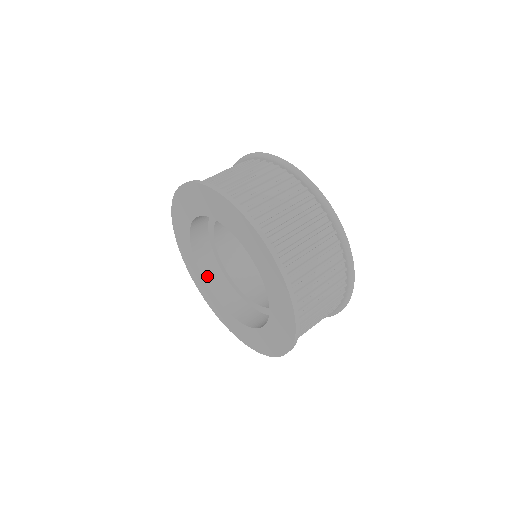
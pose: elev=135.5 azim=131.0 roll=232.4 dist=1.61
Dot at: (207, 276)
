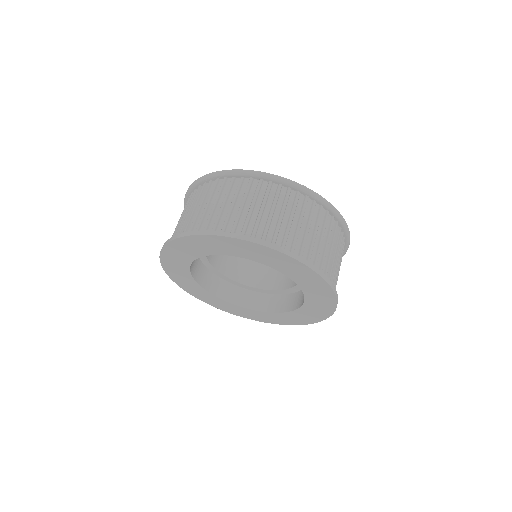
Dot at: (193, 271)
